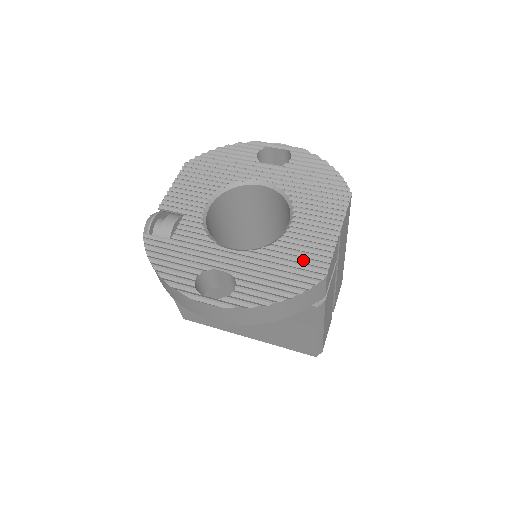
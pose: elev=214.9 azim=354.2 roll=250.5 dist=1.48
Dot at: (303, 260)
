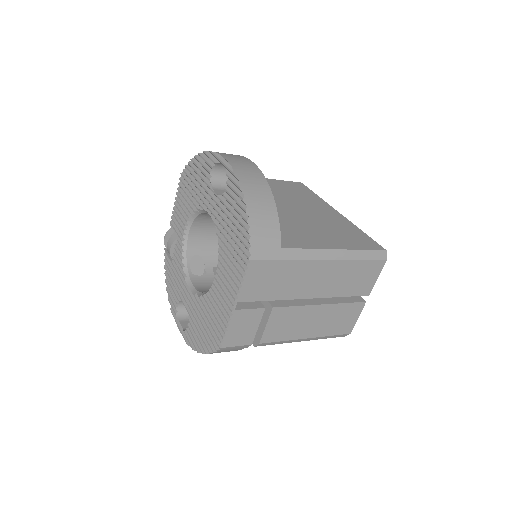
Dot at: (213, 323)
